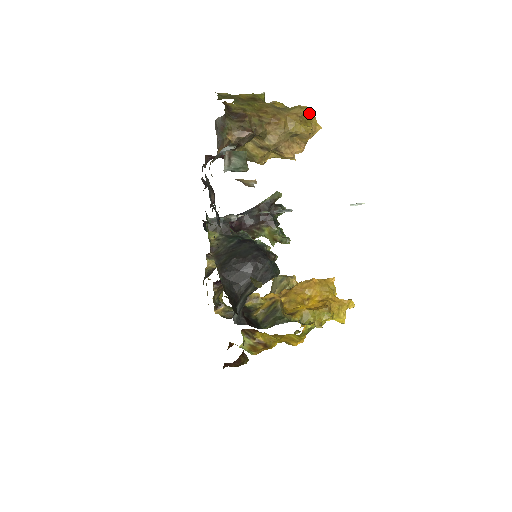
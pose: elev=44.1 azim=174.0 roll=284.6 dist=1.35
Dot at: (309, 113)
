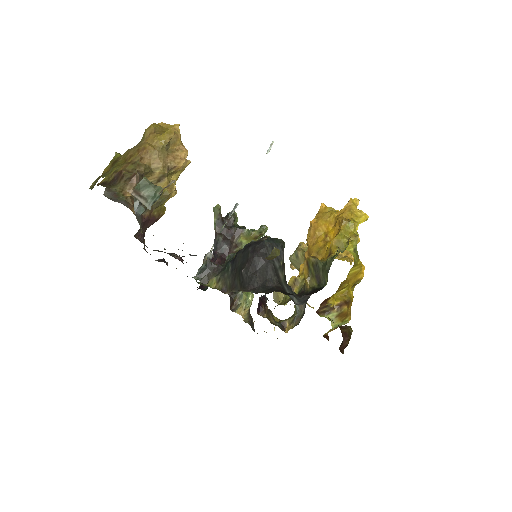
Dot at: (158, 125)
